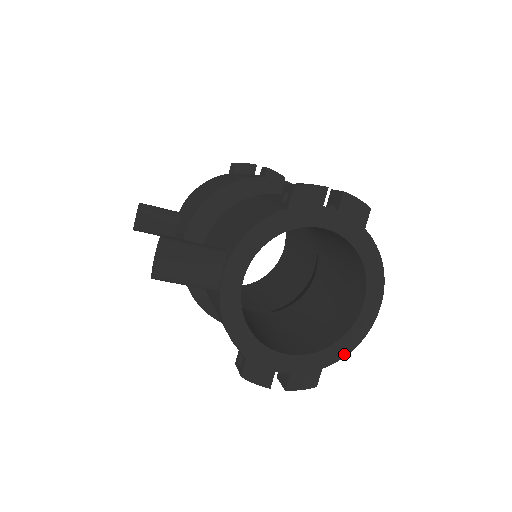
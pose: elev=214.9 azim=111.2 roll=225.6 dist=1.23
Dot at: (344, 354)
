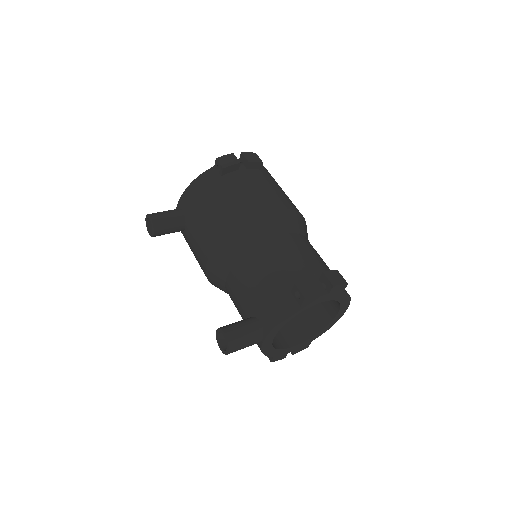
Dot at: (324, 332)
